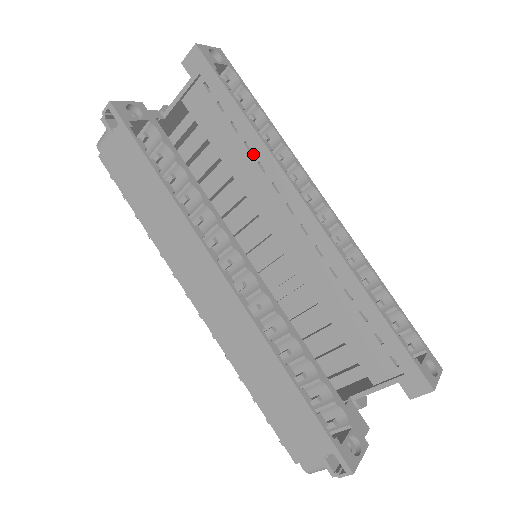
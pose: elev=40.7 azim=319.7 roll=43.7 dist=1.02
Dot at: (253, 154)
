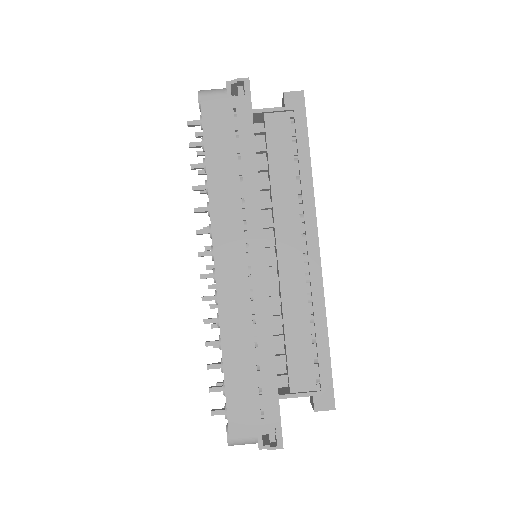
Dot at: (298, 186)
